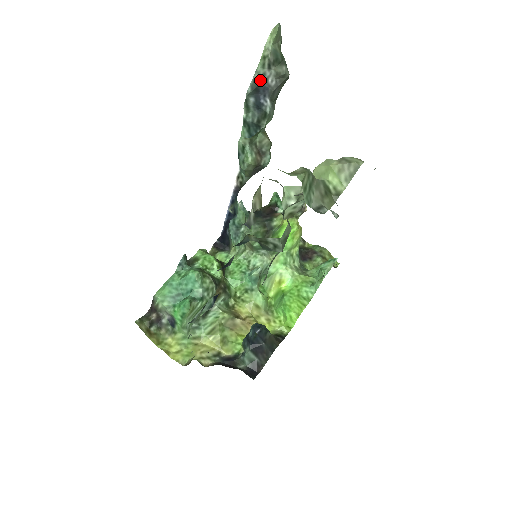
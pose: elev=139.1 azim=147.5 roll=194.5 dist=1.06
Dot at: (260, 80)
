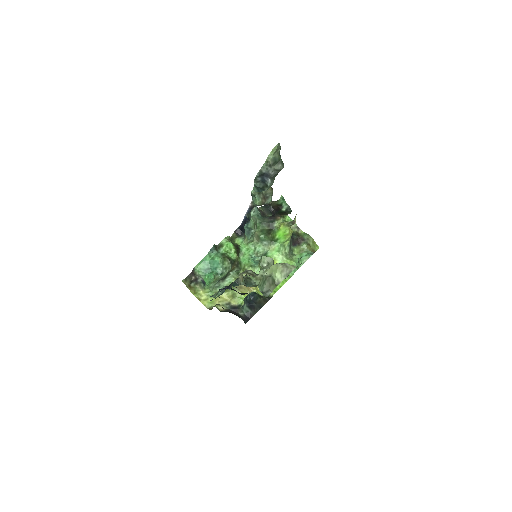
Dot at: (264, 171)
